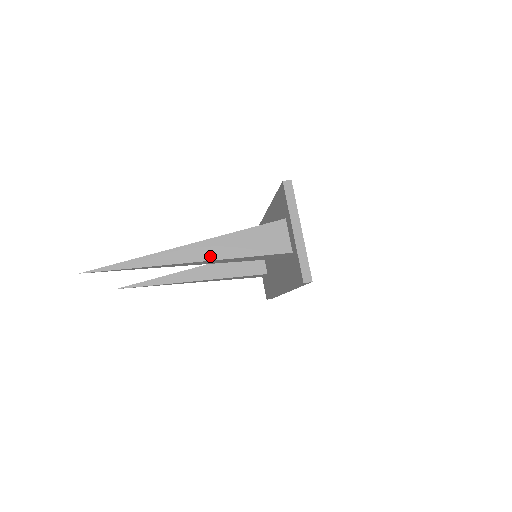
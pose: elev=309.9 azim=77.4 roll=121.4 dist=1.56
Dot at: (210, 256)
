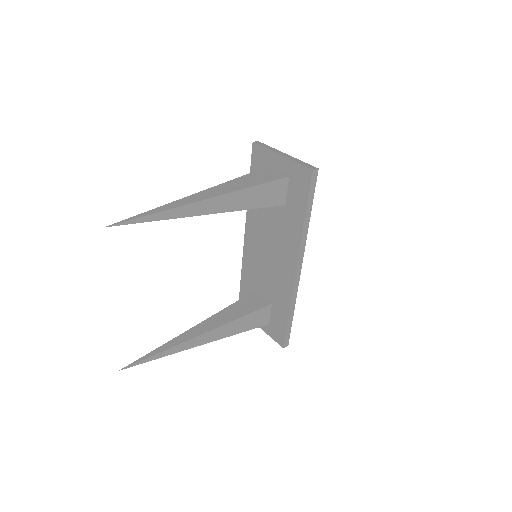
Dot at: (224, 192)
